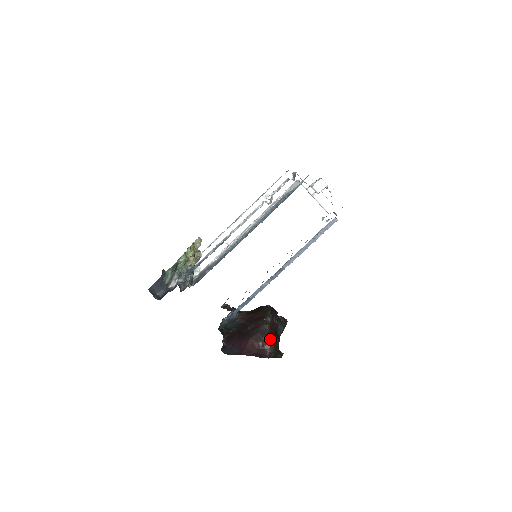
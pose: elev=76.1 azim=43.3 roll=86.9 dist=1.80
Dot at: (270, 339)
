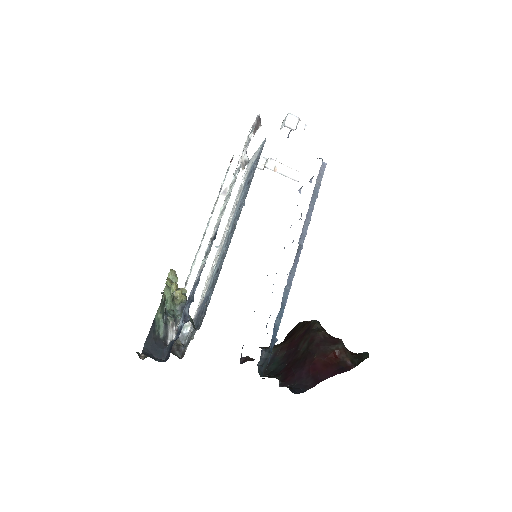
Dot at: (339, 343)
